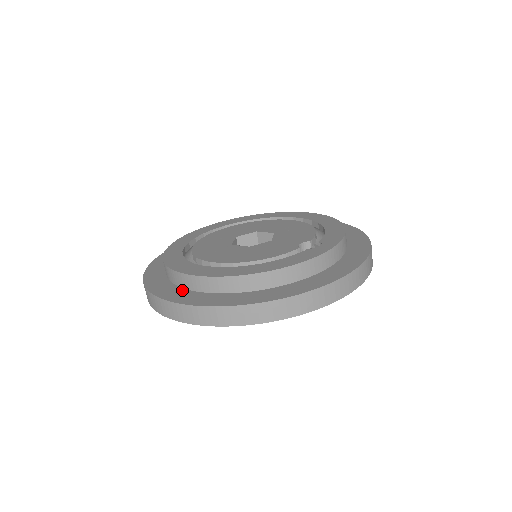
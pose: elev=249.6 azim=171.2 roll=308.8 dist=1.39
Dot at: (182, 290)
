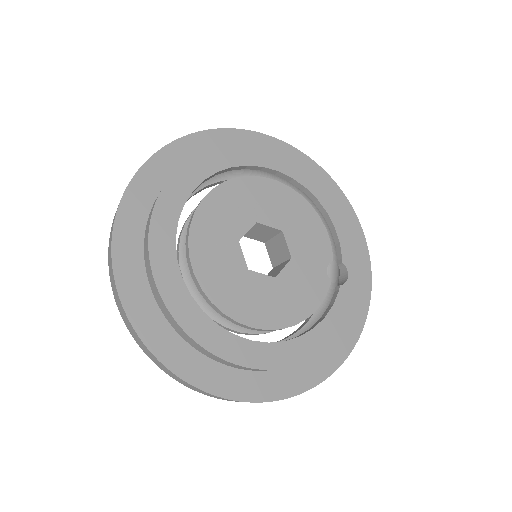
Dot at: (229, 371)
